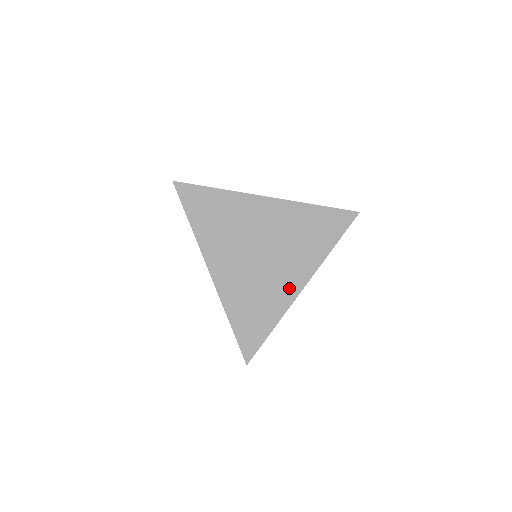
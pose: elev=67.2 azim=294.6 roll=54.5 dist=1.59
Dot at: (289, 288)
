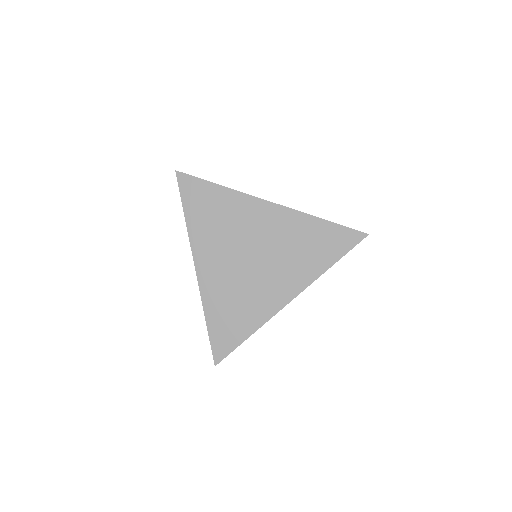
Dot at: (272, 301)
